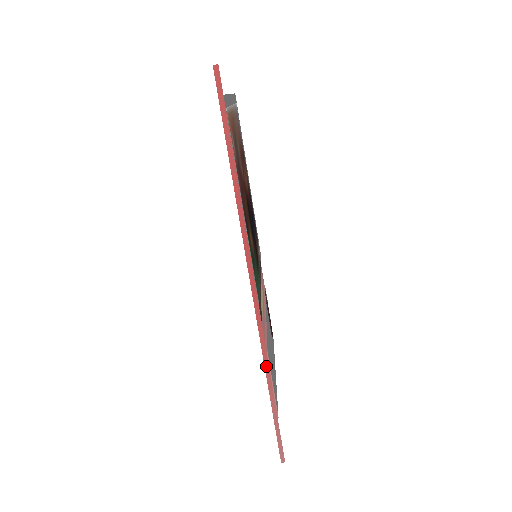
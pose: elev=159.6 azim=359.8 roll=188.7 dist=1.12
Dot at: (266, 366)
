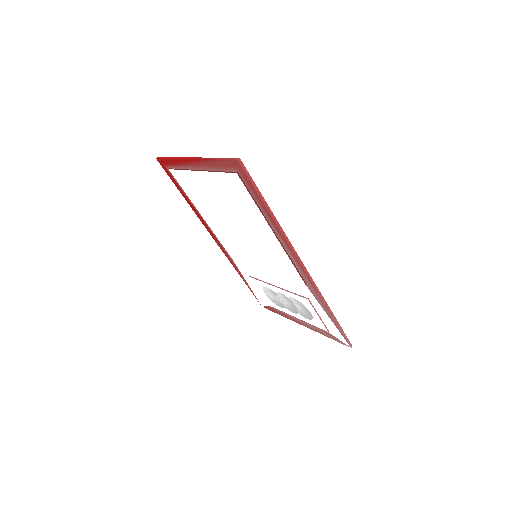
Dot at: (323, 300)
